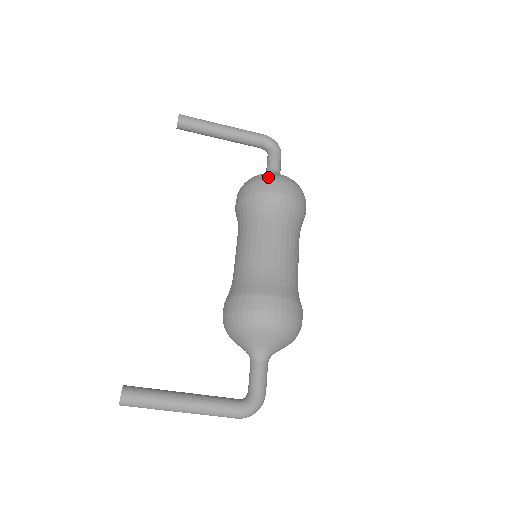
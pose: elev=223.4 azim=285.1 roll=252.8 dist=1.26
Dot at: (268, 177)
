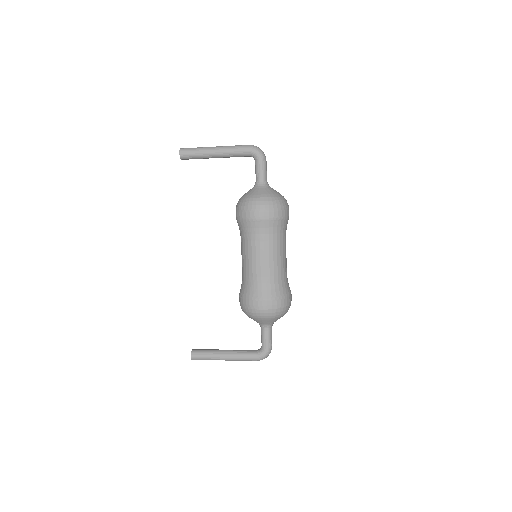
Dot at: (249, 204)
